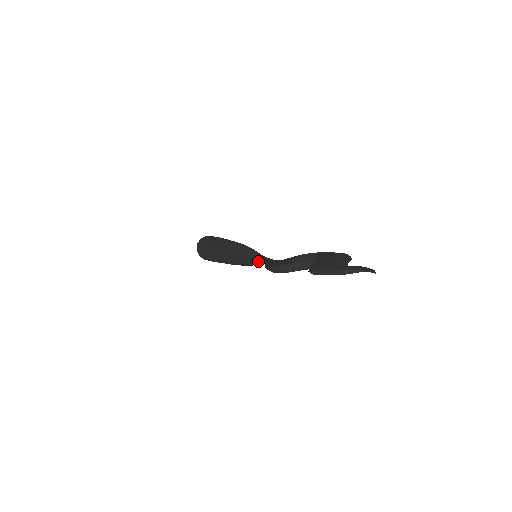
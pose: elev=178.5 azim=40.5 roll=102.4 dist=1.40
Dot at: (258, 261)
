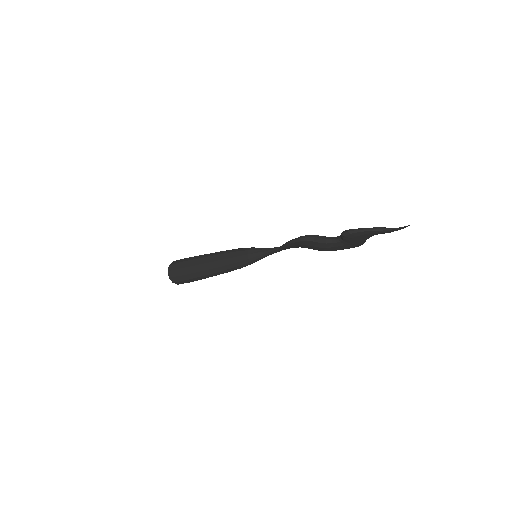
Dot at: (267, 251)
